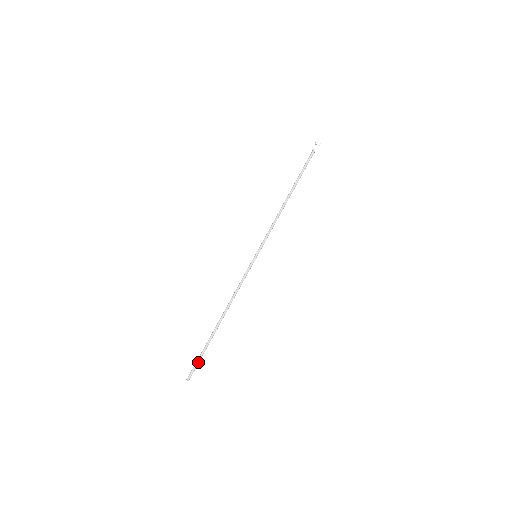
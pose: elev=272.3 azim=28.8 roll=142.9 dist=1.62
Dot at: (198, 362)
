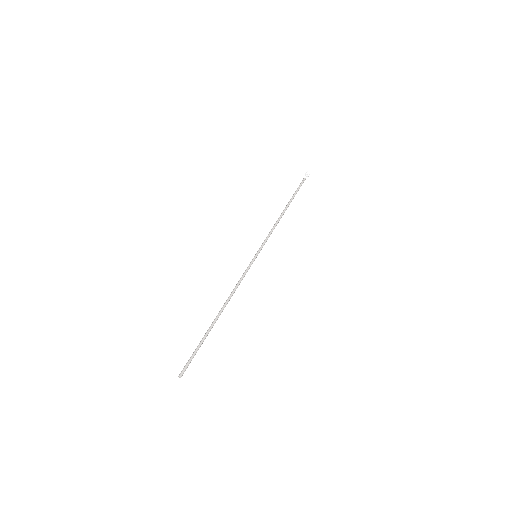
Dot at: (193, 357)
